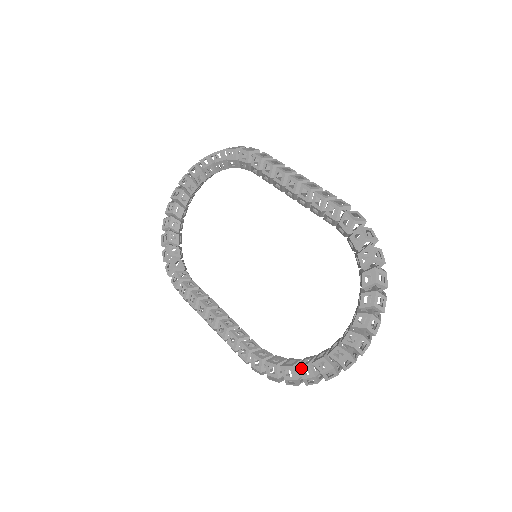
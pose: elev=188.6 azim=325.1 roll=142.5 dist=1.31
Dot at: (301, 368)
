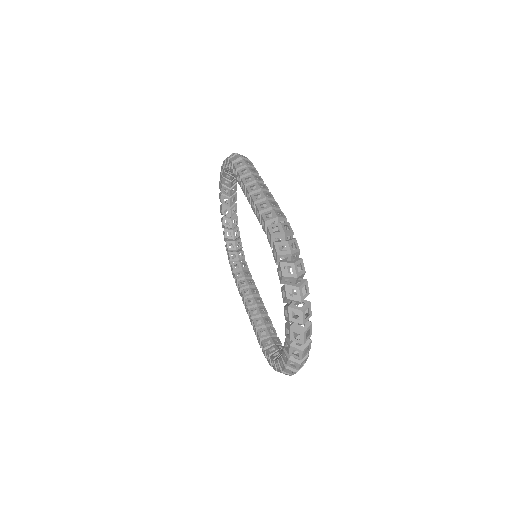
Dot at: (276, 362)
